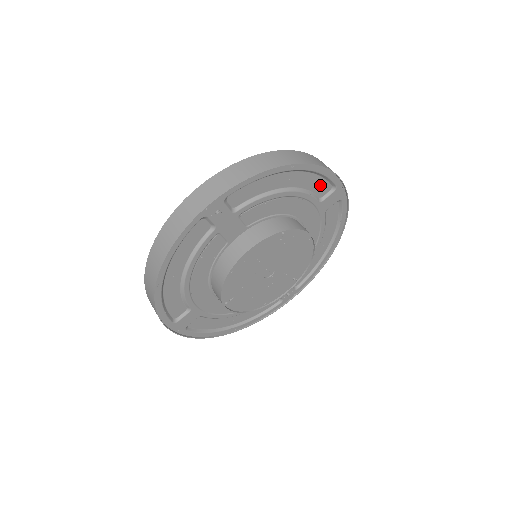
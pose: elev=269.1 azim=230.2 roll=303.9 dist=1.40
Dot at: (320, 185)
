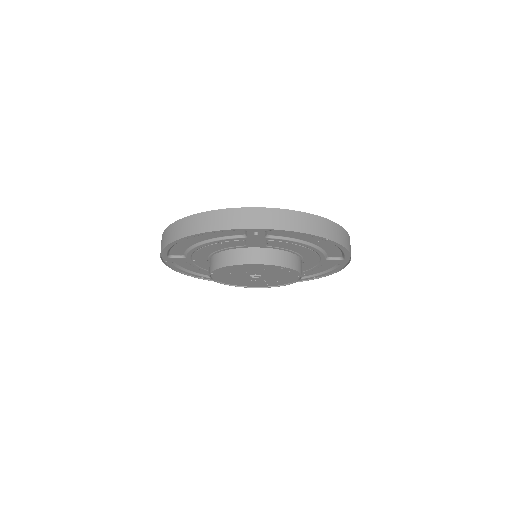
Dot at: (335, 252)
